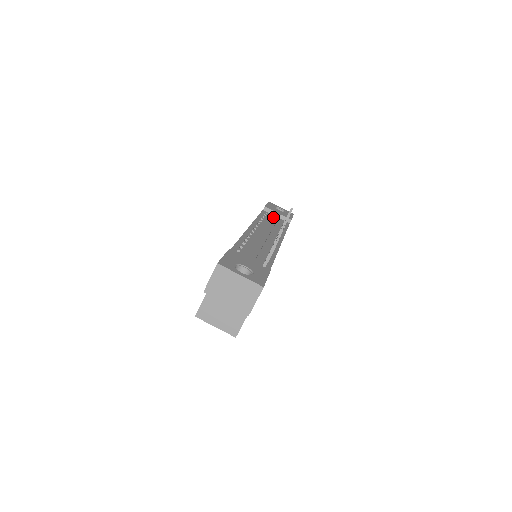
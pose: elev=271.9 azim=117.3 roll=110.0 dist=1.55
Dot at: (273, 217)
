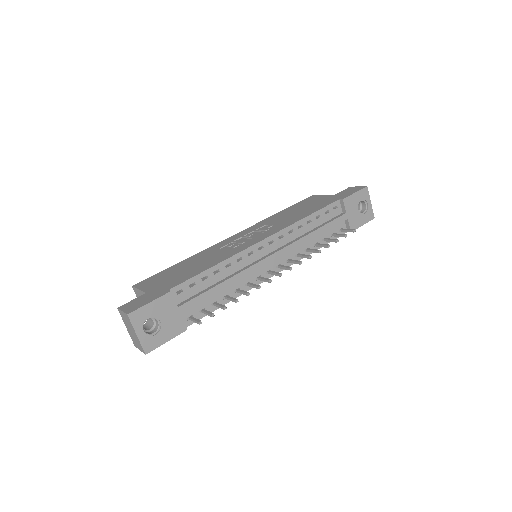
Dot at: (324, 226)
